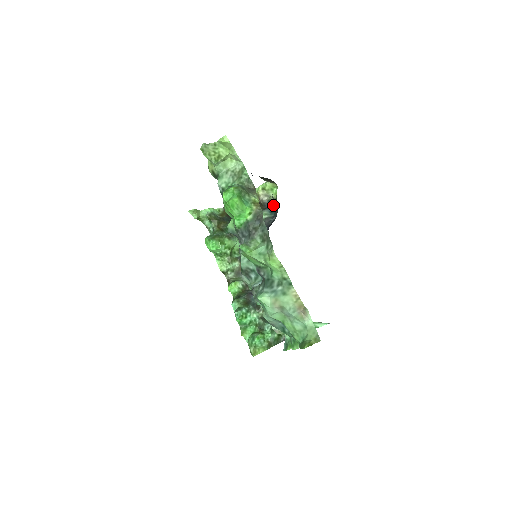
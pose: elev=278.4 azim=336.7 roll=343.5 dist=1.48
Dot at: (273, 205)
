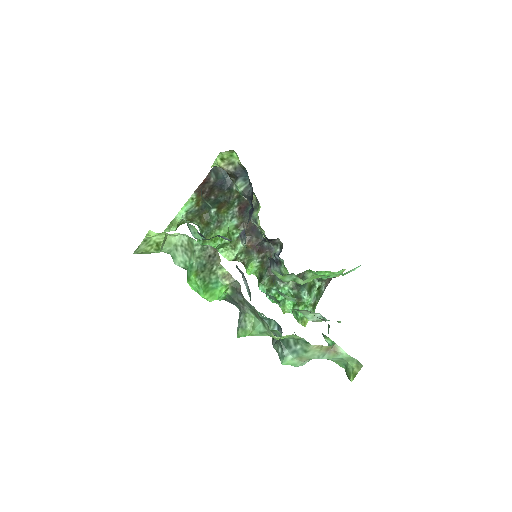
Dot at: (242, 171)
